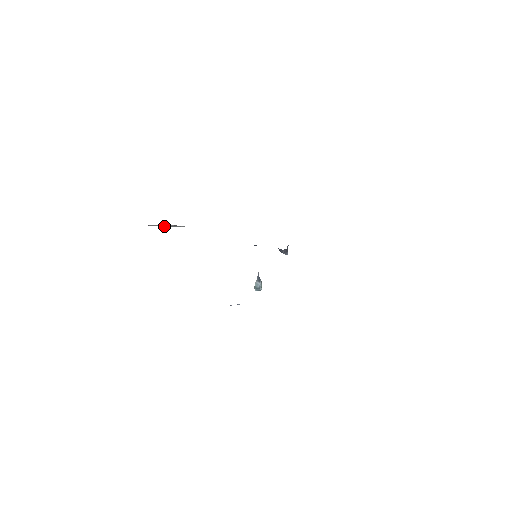
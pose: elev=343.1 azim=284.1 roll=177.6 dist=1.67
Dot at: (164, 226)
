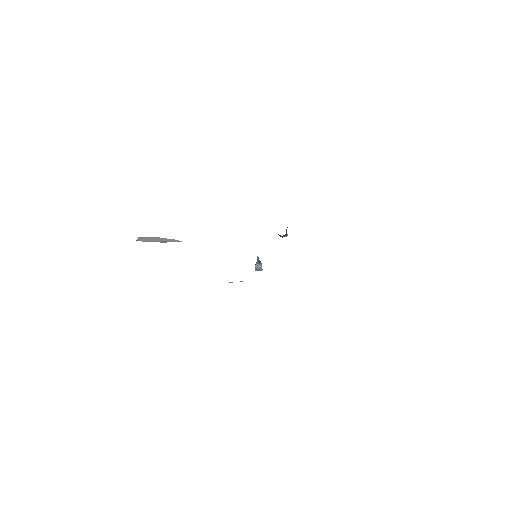
Dot at: (154, 241)
